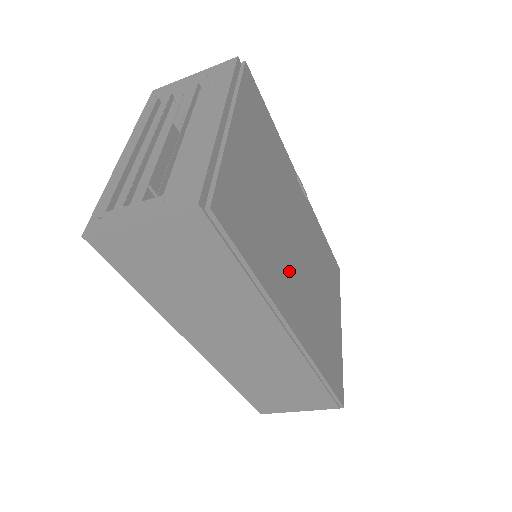
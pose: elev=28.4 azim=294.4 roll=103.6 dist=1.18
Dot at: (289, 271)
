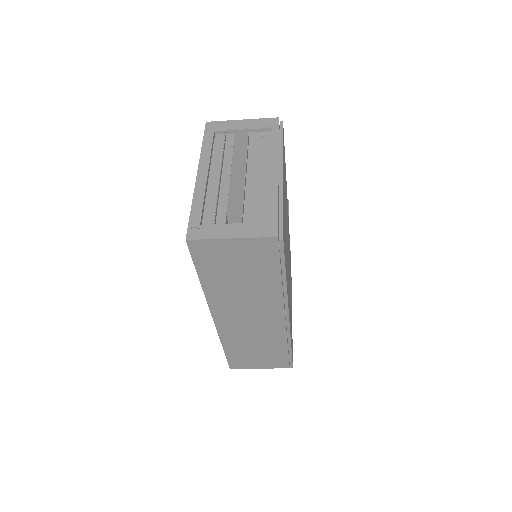
Dot at: occluded
